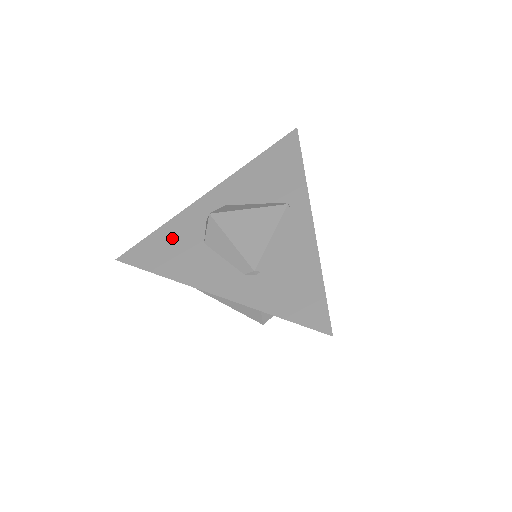
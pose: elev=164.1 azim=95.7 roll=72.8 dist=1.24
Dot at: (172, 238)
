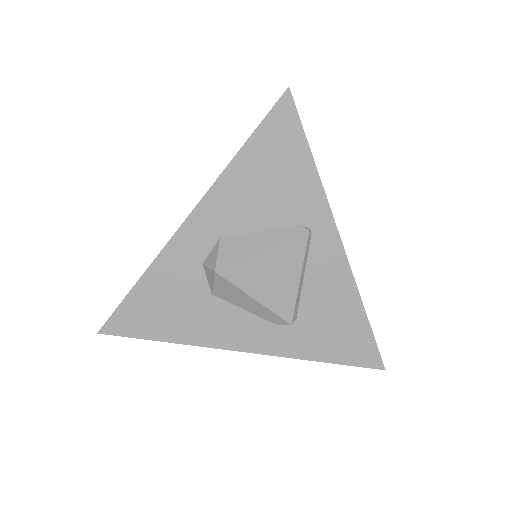
Dot at: (164, 294)
